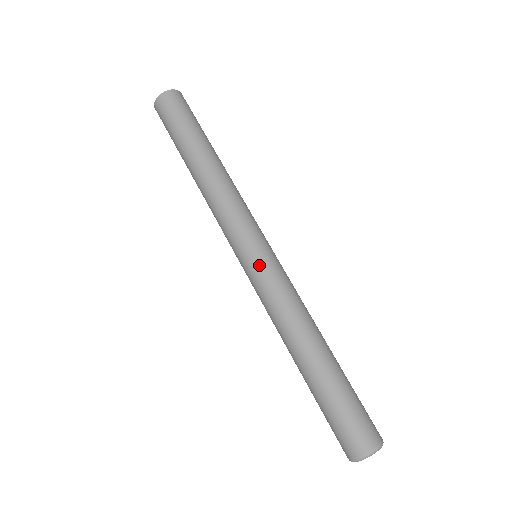
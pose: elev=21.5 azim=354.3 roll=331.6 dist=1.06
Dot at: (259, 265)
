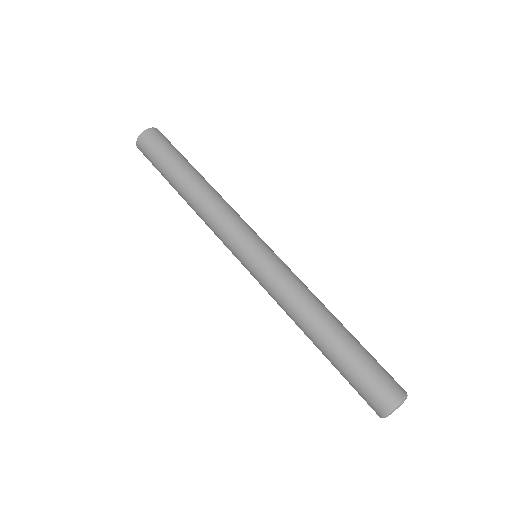
Dot at: (253, 272)
